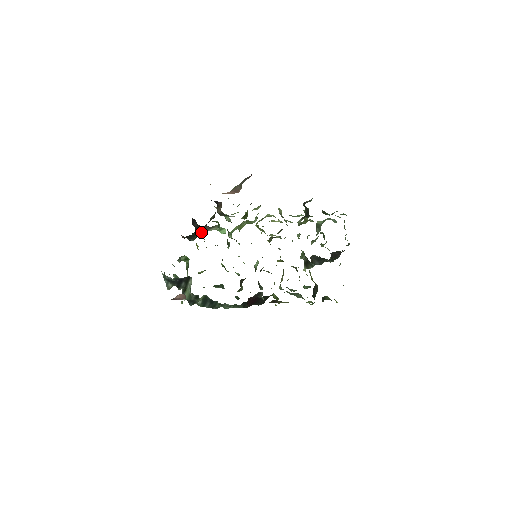
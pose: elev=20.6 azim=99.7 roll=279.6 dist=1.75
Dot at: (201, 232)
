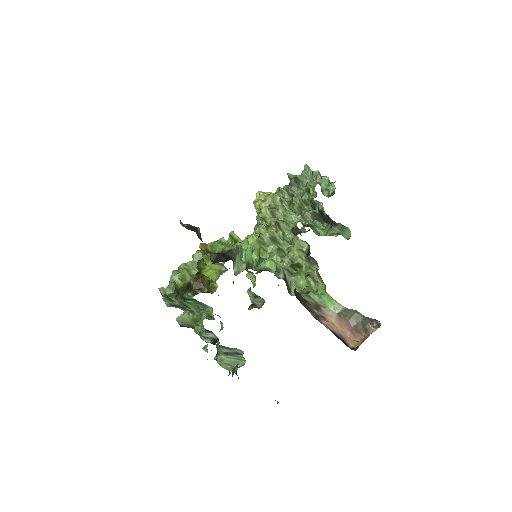
Dot at: (221, 266)
